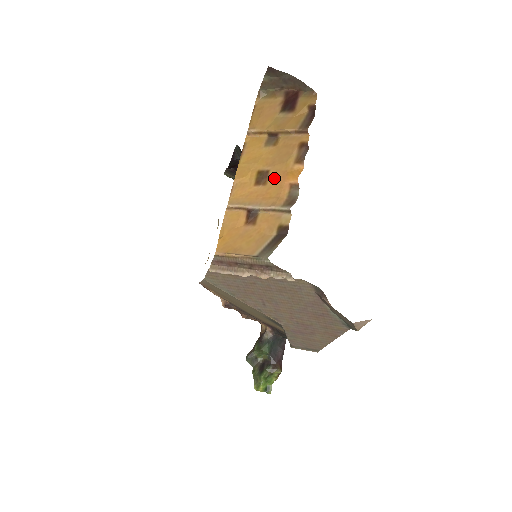
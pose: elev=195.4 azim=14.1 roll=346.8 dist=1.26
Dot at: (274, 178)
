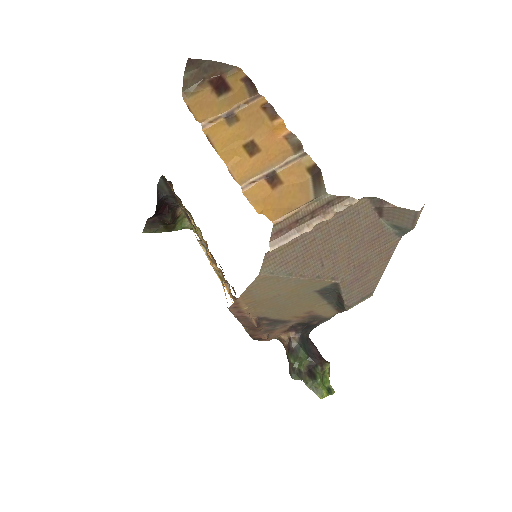
Dot at: (264, 142)
